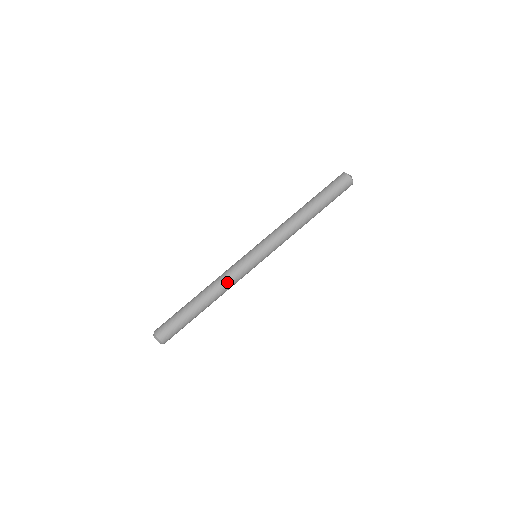
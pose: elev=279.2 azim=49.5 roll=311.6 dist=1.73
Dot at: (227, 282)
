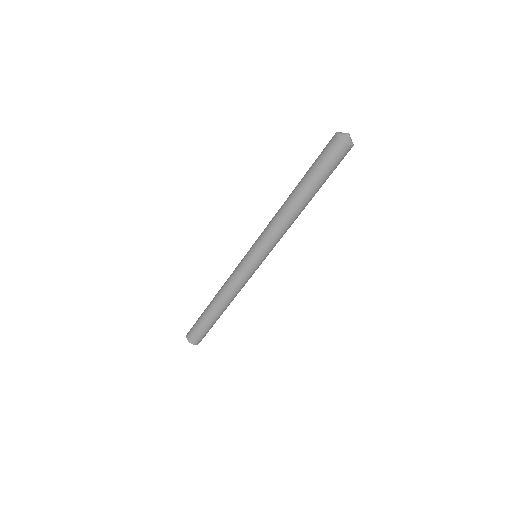
Dot at: (236, 291)
